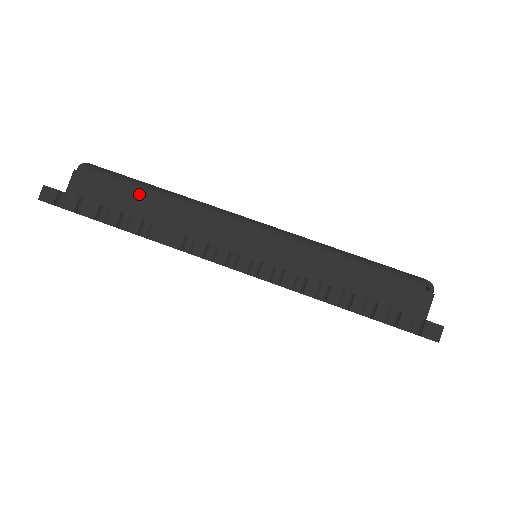
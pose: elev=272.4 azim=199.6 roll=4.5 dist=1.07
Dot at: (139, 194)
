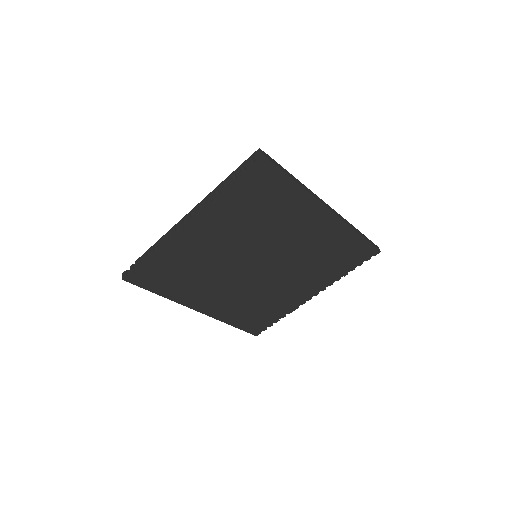
Dot at: occluded
